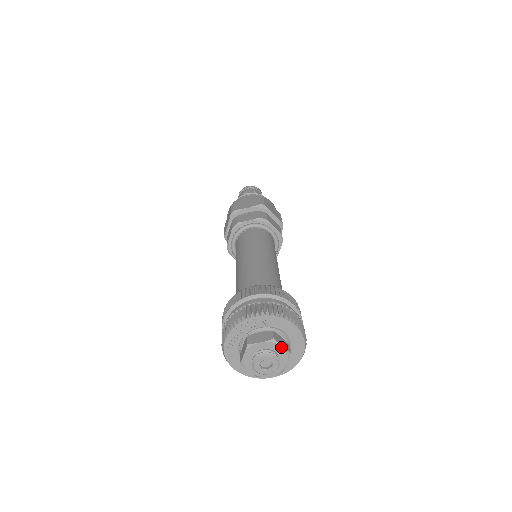
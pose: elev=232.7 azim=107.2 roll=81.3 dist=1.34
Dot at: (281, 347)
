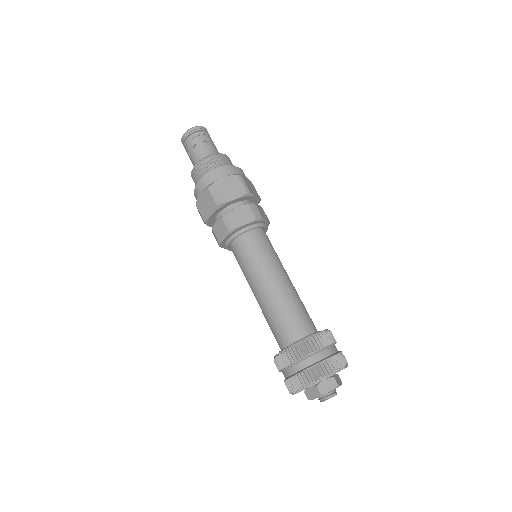
Dot at: (329, 392)
